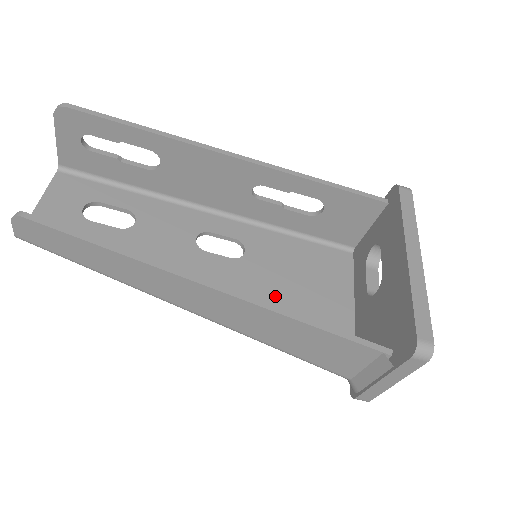
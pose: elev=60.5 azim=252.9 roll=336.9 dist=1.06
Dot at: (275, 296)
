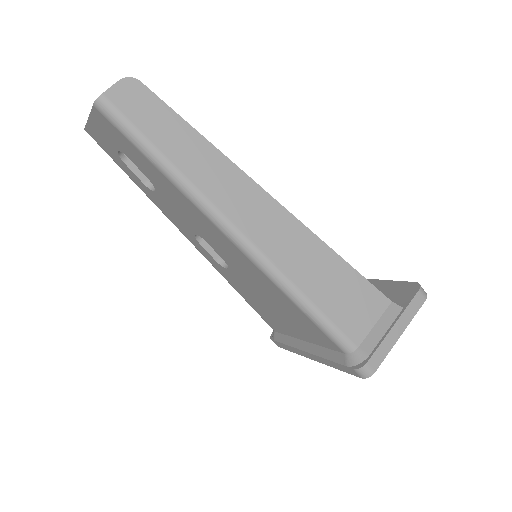
Dot at: occluded
